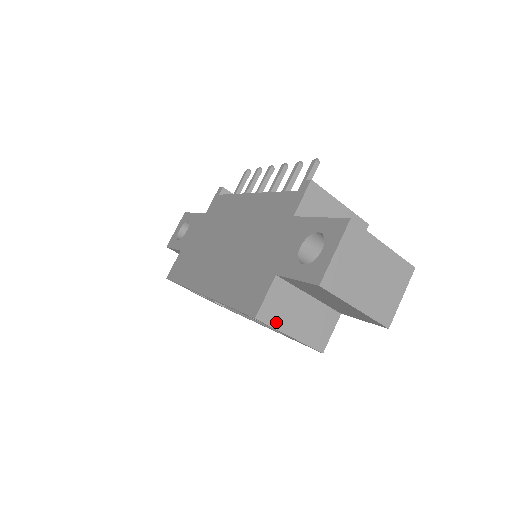
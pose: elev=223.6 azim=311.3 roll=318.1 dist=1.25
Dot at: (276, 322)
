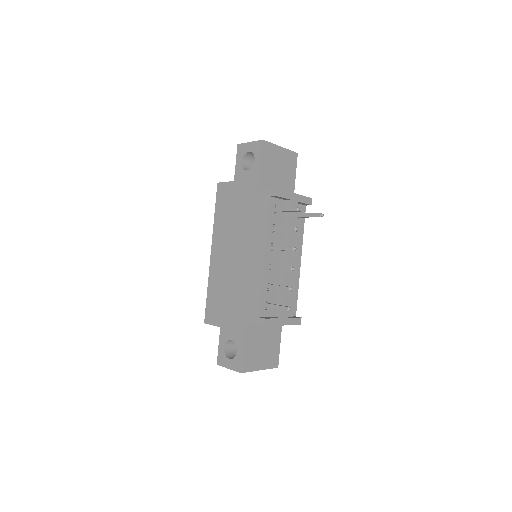
Dot at: occluded
